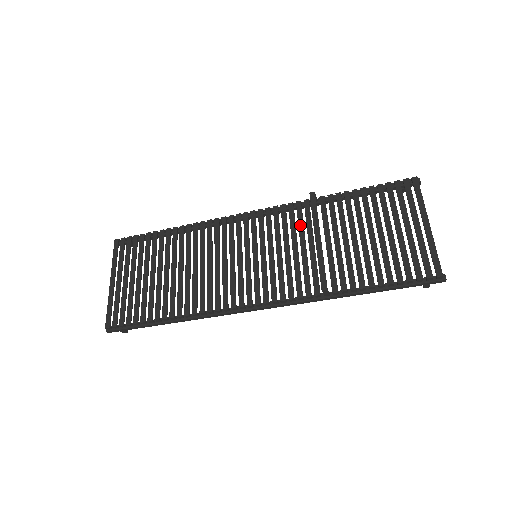
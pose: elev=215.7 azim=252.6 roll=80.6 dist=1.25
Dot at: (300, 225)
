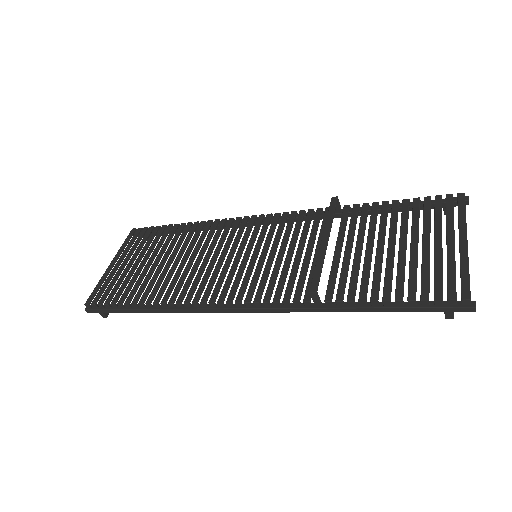
Dot at: (313, 230)
